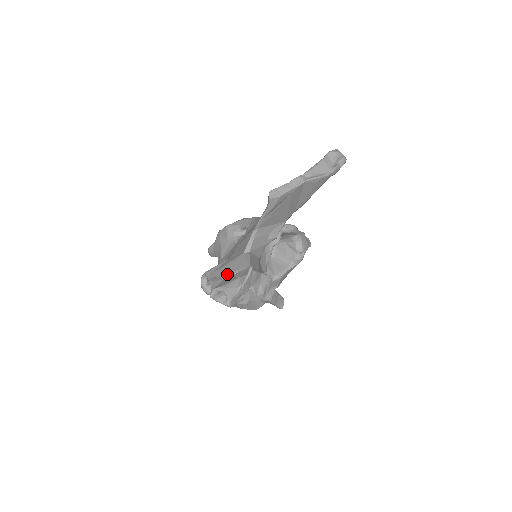
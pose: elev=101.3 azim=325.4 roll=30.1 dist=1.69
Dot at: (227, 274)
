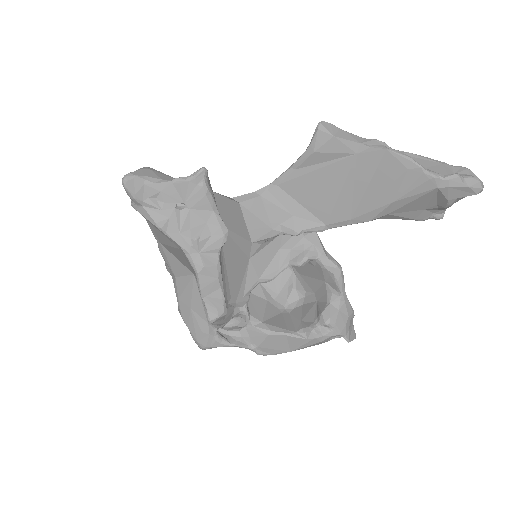
Dot at: occluded
